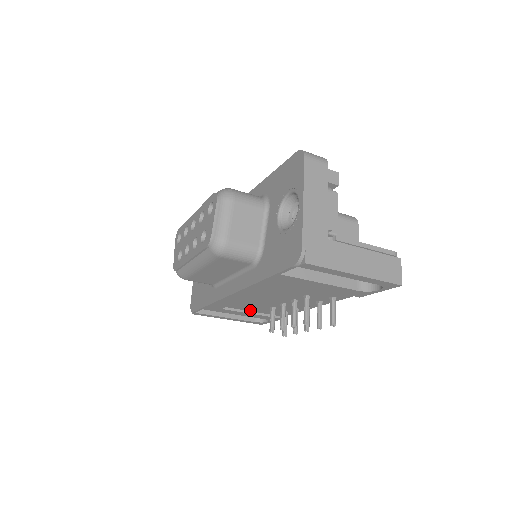
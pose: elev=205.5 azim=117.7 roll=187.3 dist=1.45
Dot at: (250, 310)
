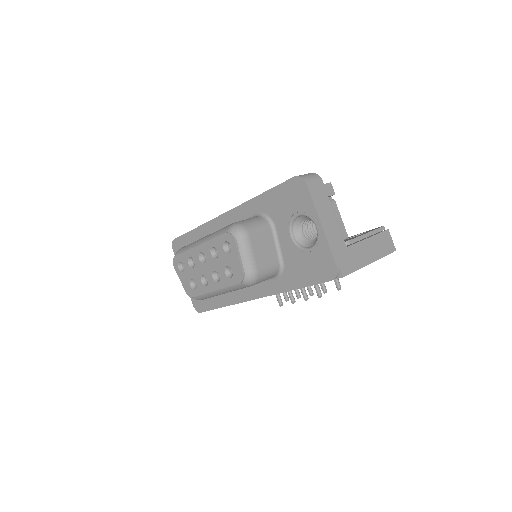
Dot at: occluded
